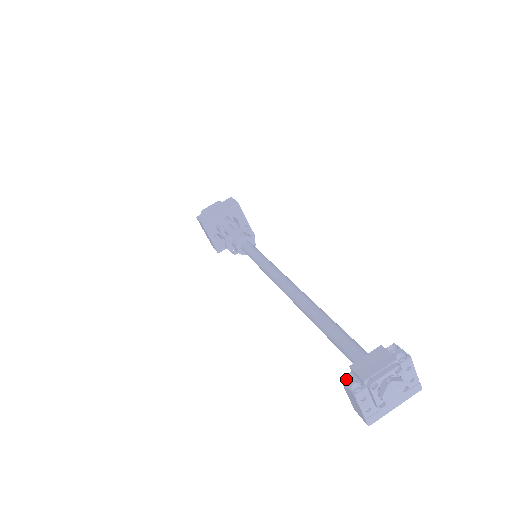
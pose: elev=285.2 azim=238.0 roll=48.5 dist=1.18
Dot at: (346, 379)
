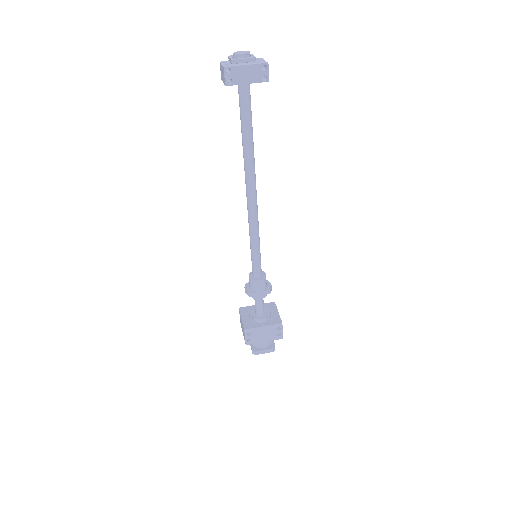
Dot at: occluded
